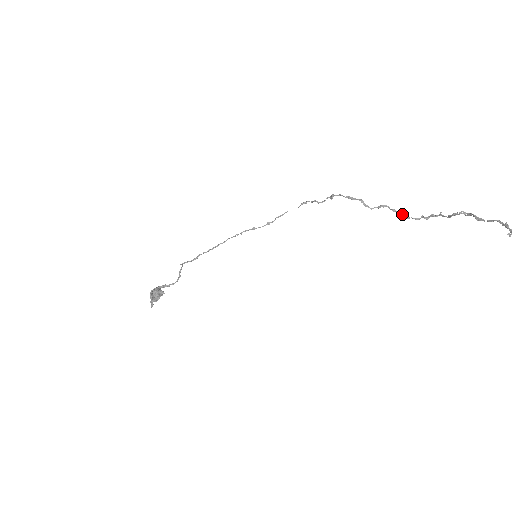
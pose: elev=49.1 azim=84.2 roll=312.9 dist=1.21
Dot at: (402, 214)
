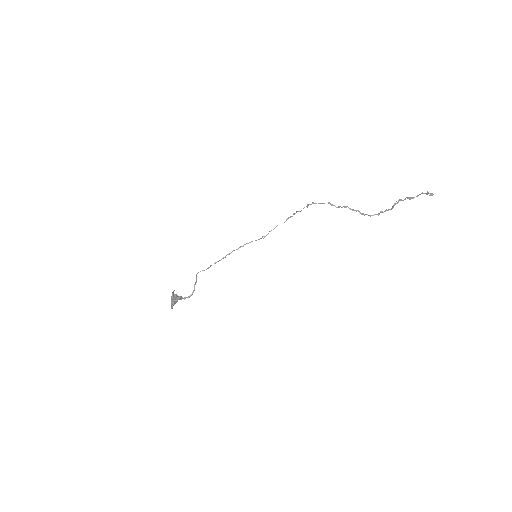
Dot at: (359, 211)
